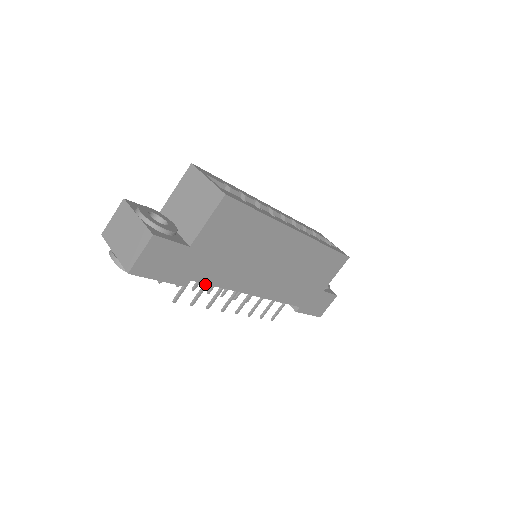
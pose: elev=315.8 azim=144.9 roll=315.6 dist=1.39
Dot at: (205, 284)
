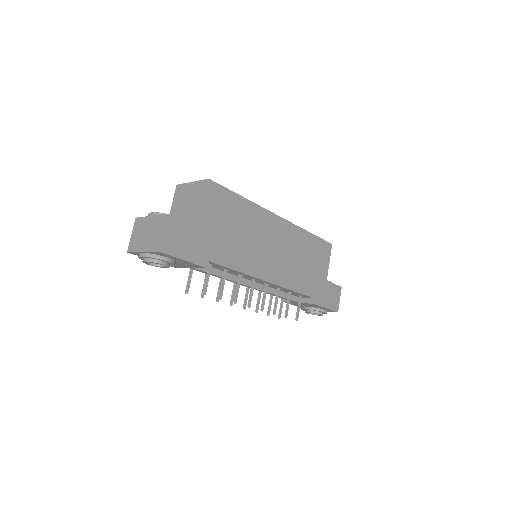
Dot at: (224, 275)
